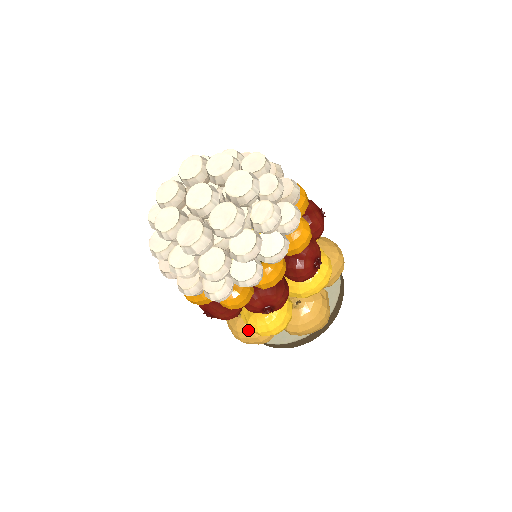
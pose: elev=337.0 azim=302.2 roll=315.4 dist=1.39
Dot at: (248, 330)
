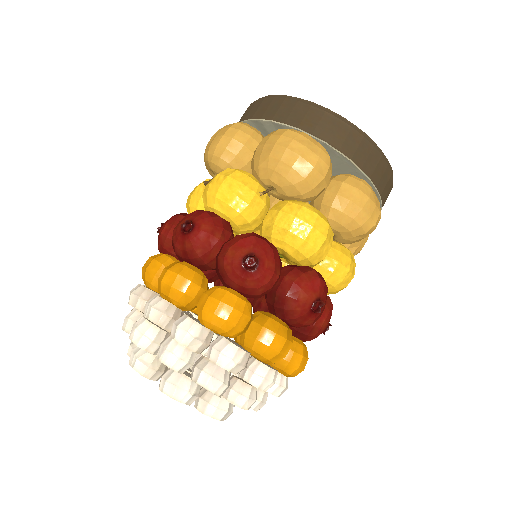
Dot at: occluded
